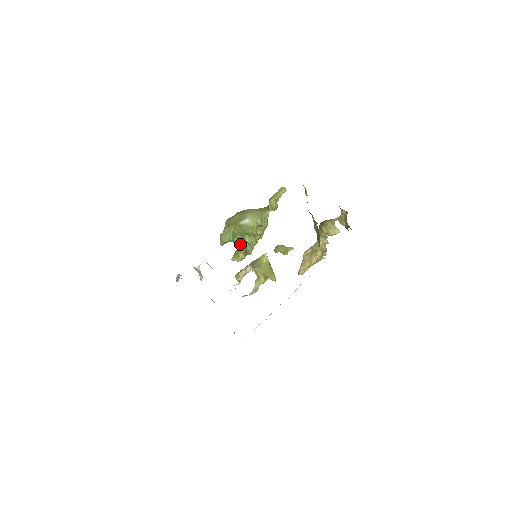
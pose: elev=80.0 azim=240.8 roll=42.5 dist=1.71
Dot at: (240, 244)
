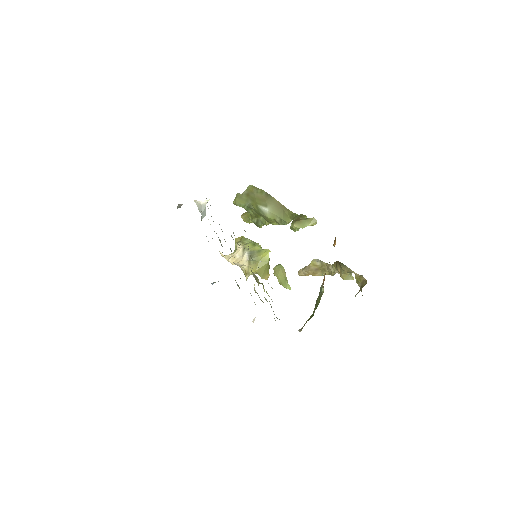
Dot at: (253, 216)
